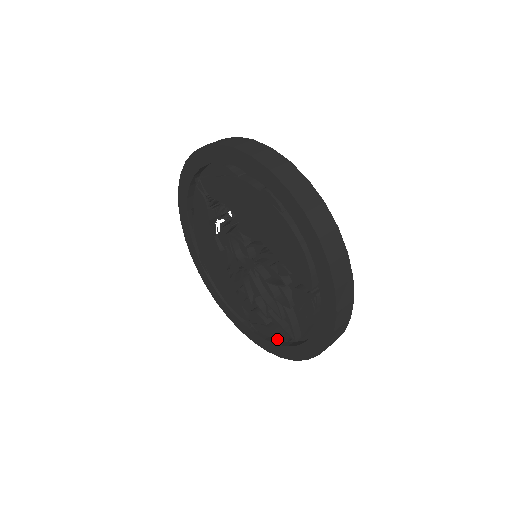
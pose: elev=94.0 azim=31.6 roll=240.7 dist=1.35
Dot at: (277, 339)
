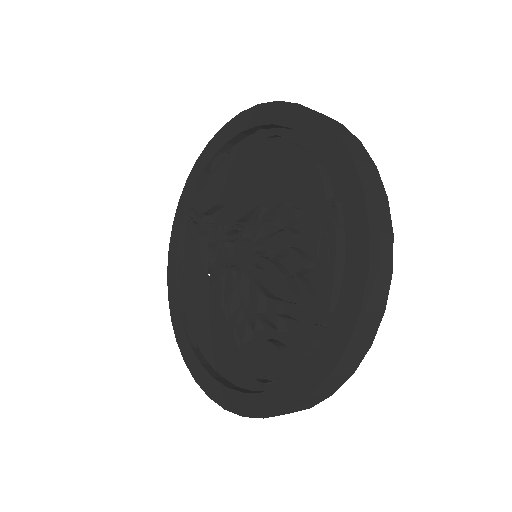
Dot at: (296, 359)
